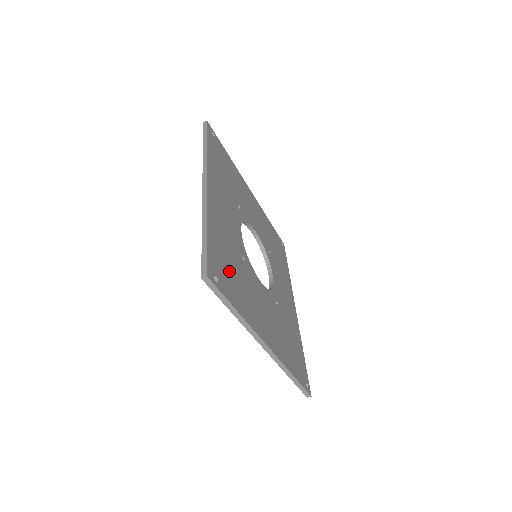
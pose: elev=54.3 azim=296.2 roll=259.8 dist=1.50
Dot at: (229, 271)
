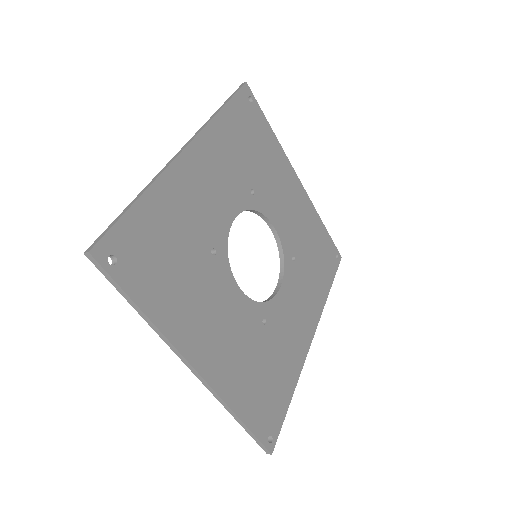
Dot at: (159, 258)
